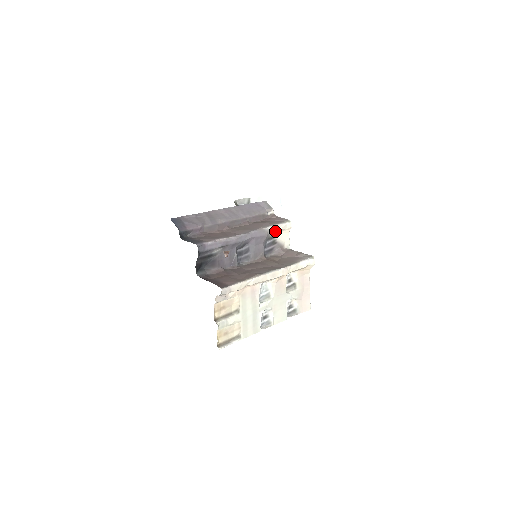
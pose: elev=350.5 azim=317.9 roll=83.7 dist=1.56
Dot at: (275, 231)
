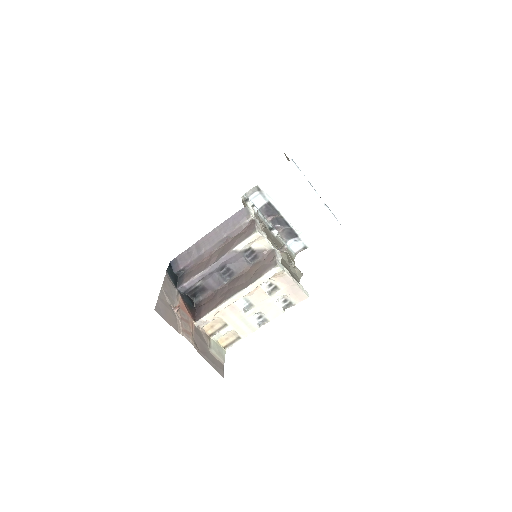
Dot at: (246, 245)
